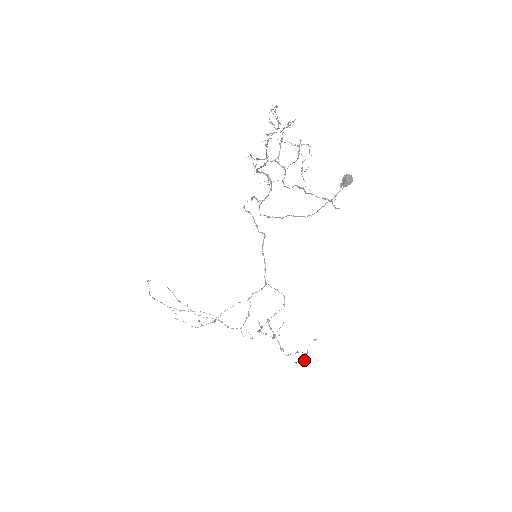
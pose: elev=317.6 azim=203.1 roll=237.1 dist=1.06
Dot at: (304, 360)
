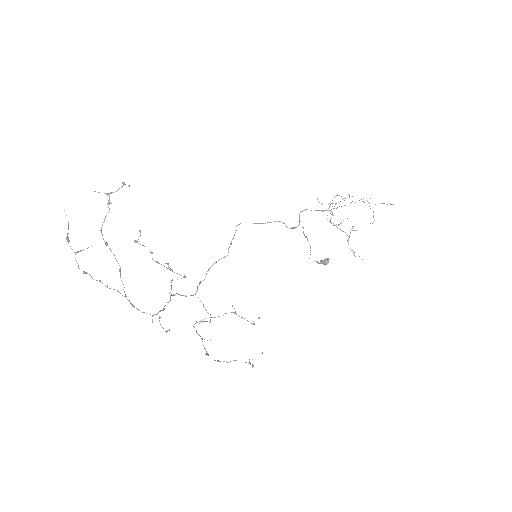
Dot at: (253, 365)
